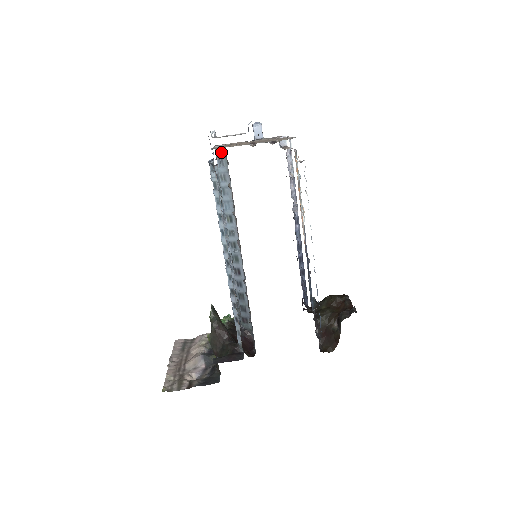
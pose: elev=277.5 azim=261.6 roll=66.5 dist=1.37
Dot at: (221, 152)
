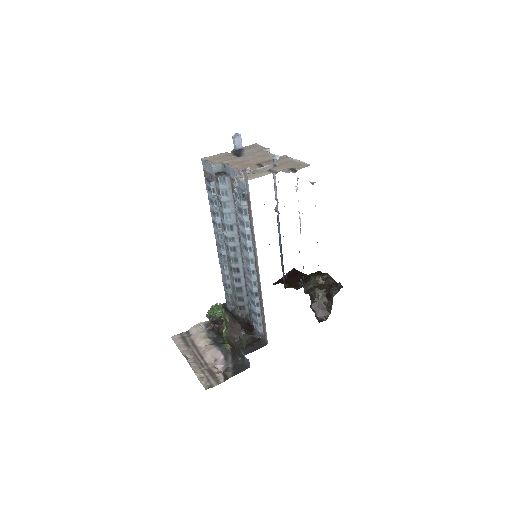
Dot at: (218, 169)
